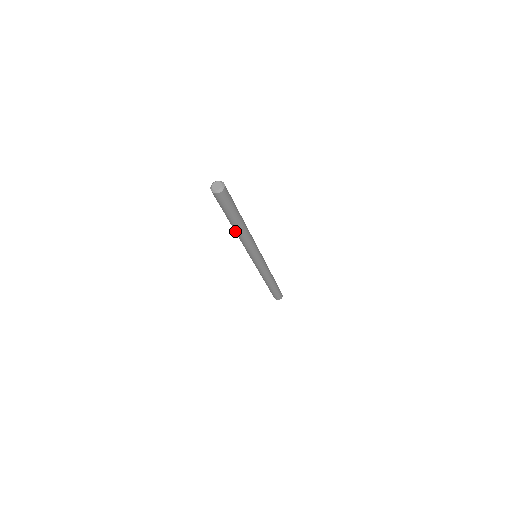
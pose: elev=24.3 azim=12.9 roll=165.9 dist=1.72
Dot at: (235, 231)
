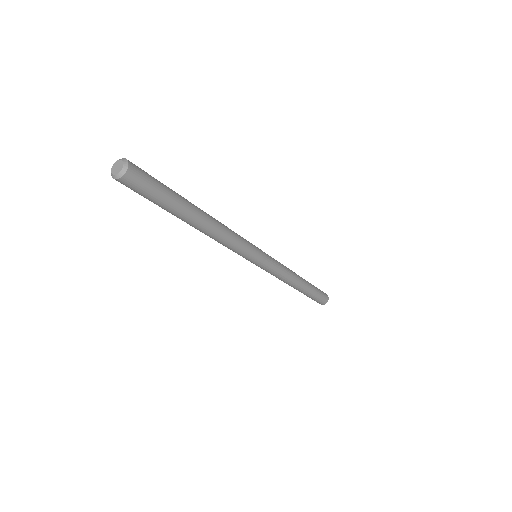
Dot at: (202, 230)
